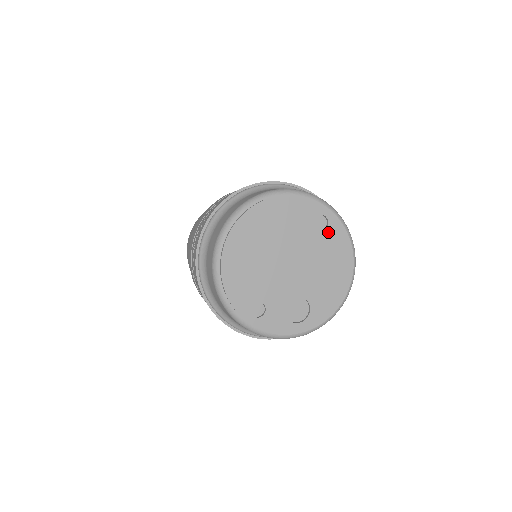
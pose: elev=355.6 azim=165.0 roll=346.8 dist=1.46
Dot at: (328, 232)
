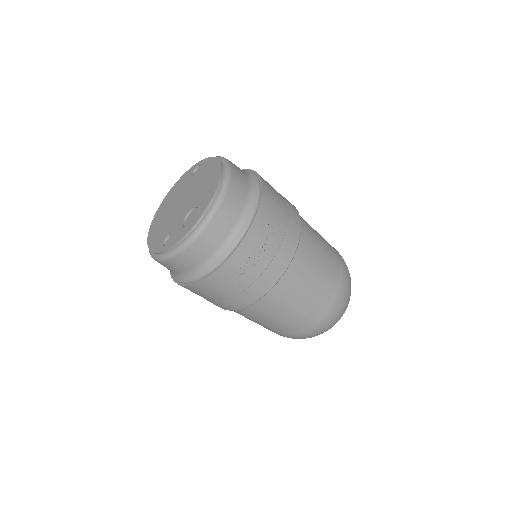
Dot at: (201, 169)
